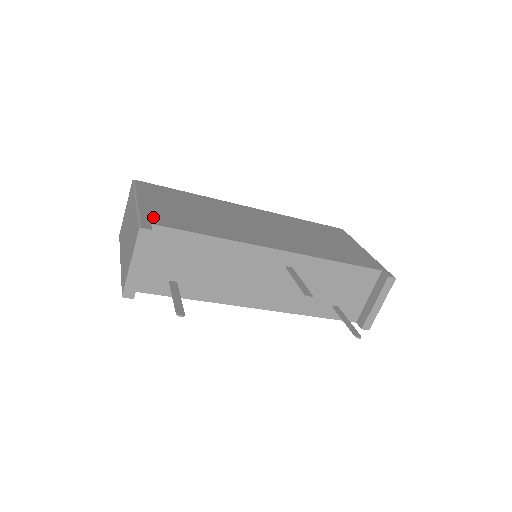
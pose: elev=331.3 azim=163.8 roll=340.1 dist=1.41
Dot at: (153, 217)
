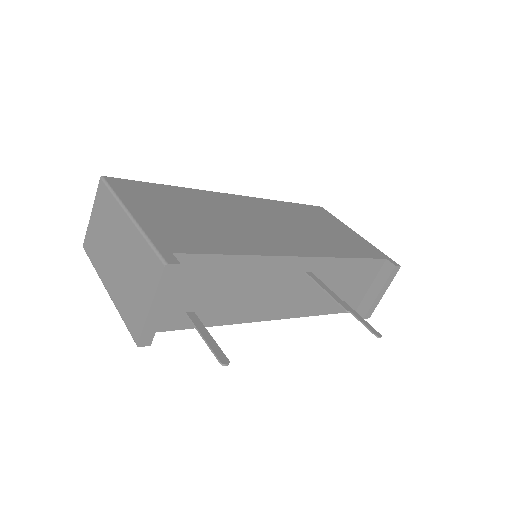
Dot at: (166, 240)
